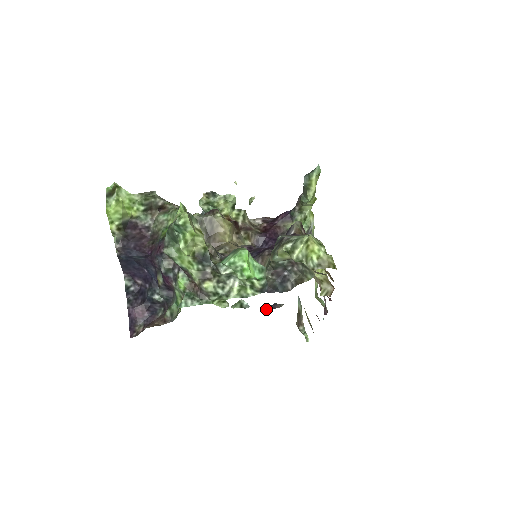
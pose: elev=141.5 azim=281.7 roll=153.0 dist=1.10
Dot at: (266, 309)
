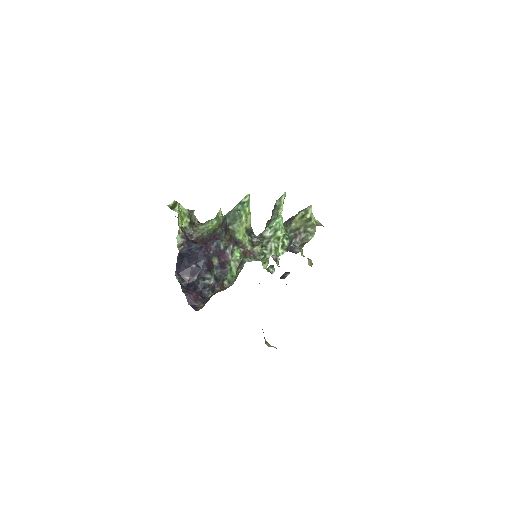
Dot at: occluded
